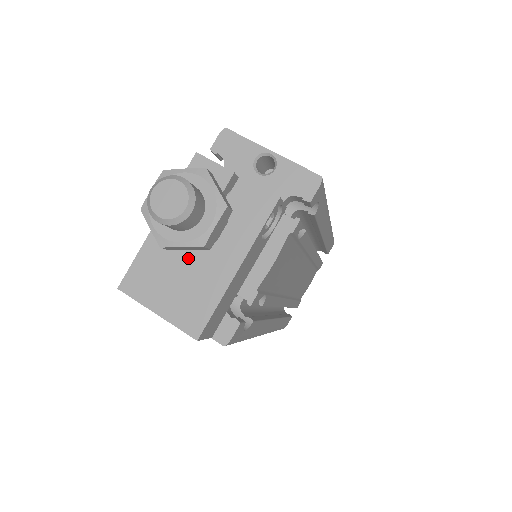
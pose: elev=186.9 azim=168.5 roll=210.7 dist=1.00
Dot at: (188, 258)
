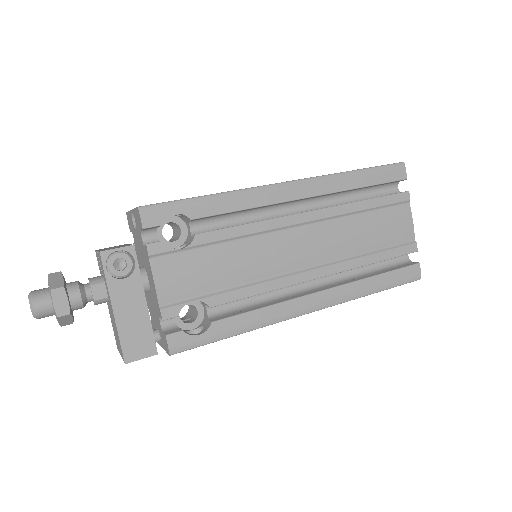
Dot at: (111, 315)
